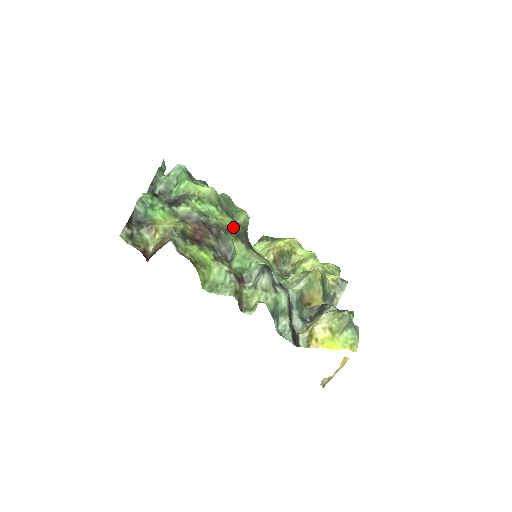
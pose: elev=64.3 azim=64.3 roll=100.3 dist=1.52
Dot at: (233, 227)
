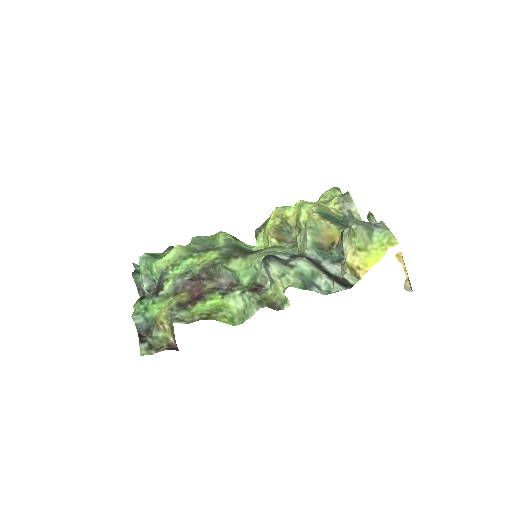
Dot at: (218, 256)
